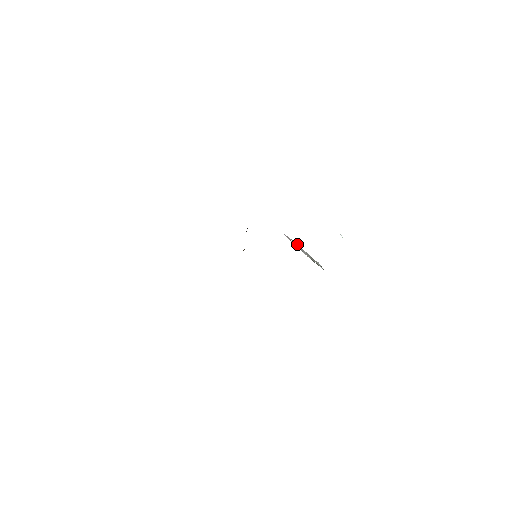
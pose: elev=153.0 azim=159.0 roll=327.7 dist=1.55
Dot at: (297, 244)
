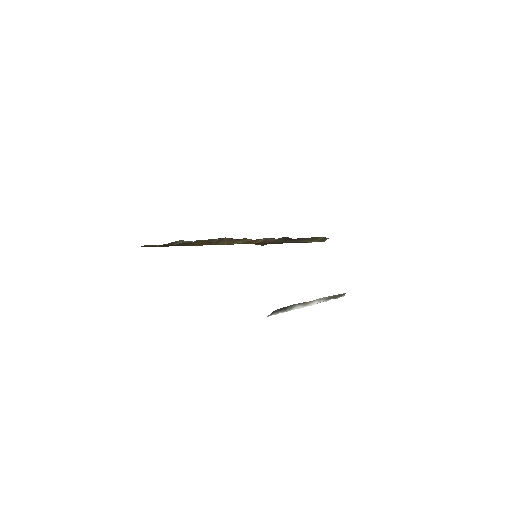
Dot at: (341, 296)
